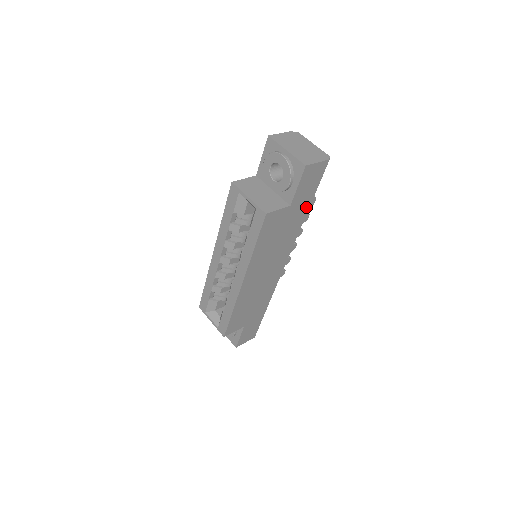
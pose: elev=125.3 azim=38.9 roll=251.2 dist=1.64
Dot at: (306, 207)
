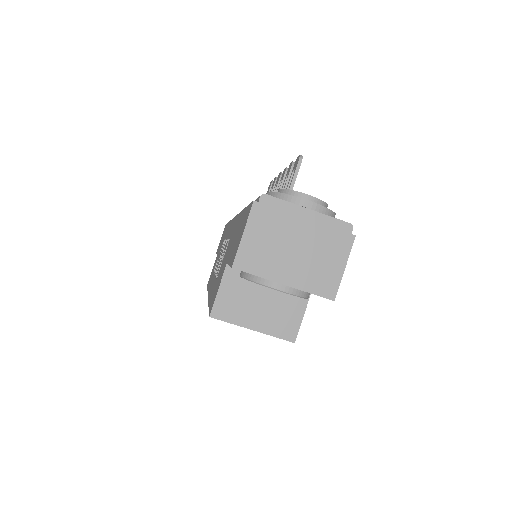
Dot at: occluded
